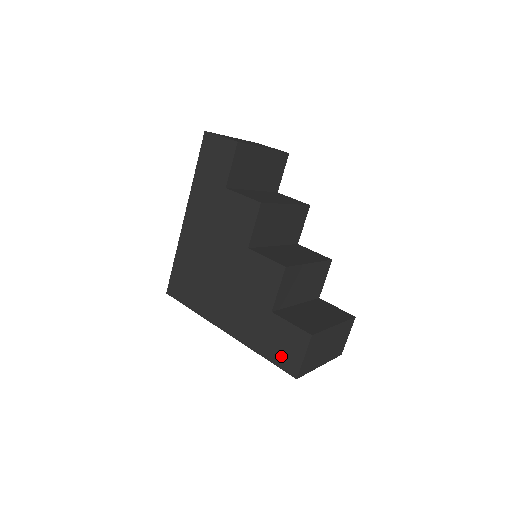
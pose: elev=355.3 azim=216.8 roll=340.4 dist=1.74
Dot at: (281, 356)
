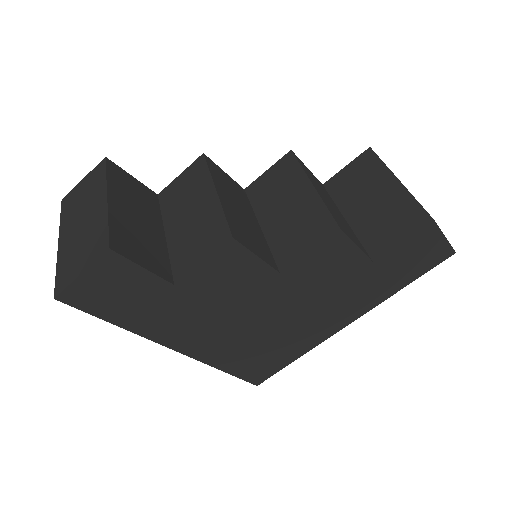
Dot at: (423, 264)
